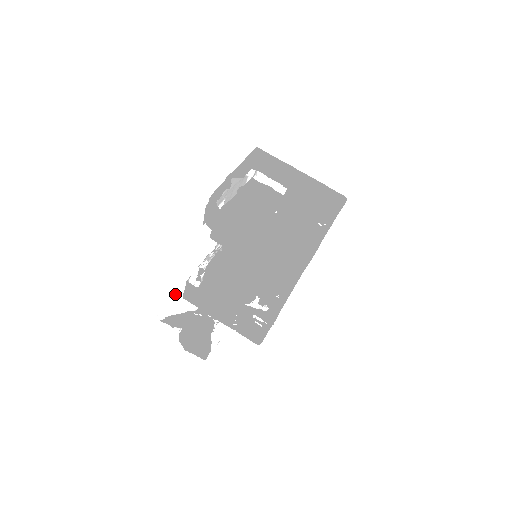
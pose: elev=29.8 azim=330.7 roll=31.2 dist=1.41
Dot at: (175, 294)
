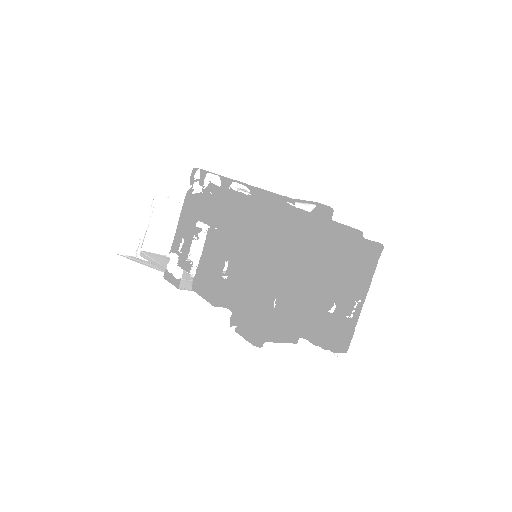
Dot at: (121, 213)
